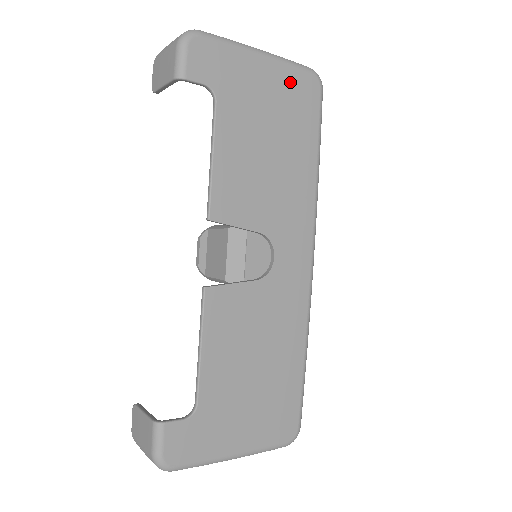
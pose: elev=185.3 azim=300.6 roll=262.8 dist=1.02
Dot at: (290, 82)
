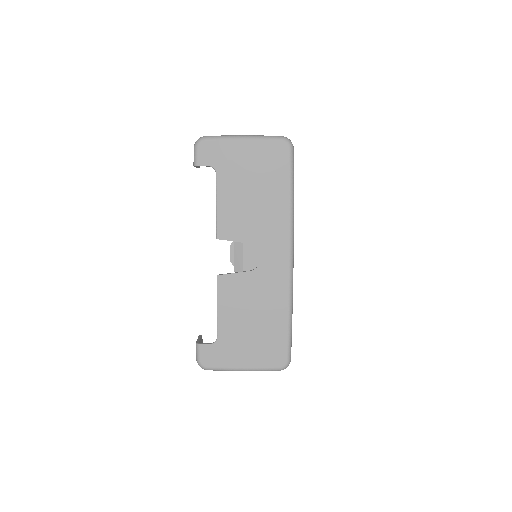
Dot at: (265, 150)
